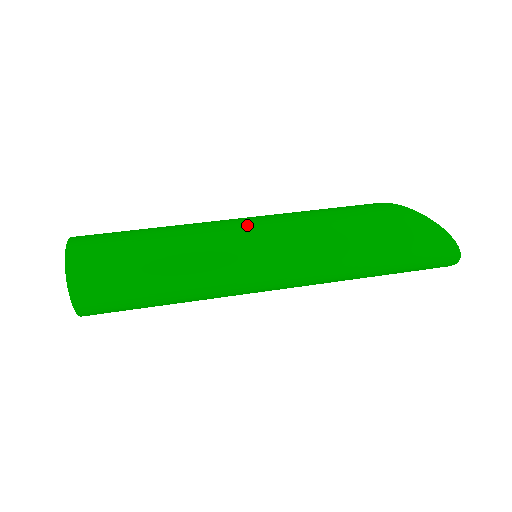
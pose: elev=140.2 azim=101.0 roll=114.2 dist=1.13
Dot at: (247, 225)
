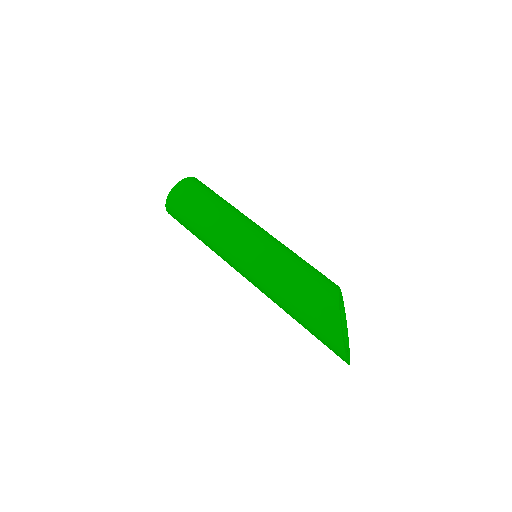
Dot at: (252, 237)
